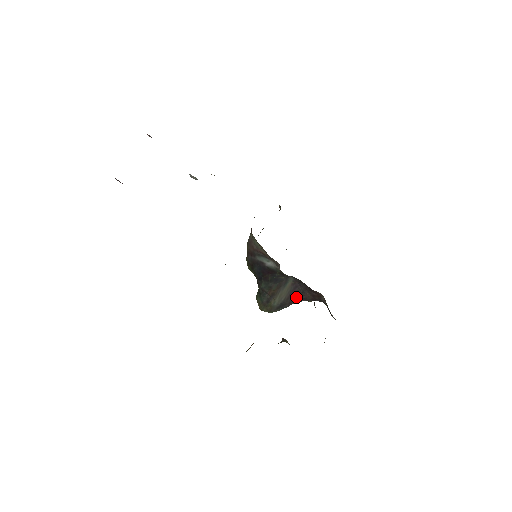
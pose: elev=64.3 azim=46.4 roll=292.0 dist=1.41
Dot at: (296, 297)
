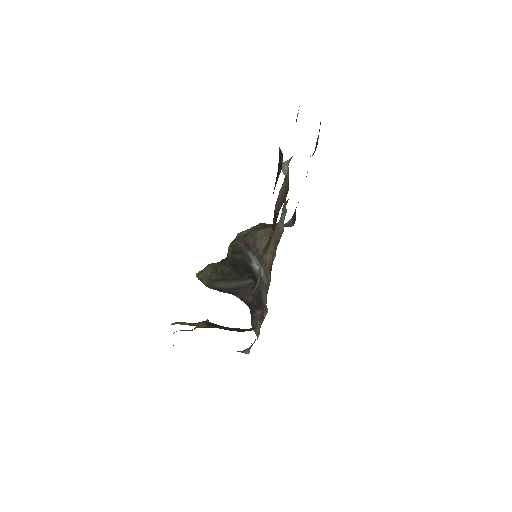
Dot at: (238, 293)
